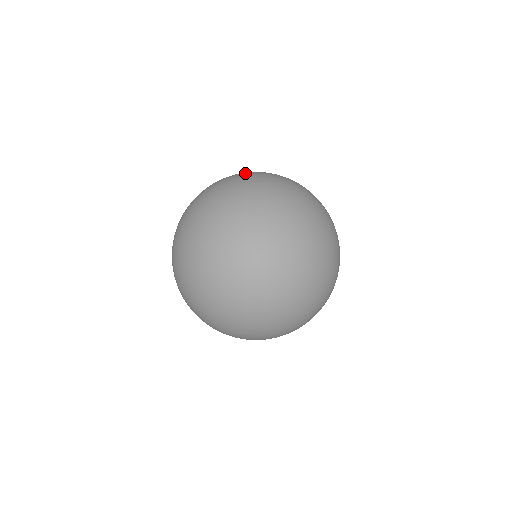
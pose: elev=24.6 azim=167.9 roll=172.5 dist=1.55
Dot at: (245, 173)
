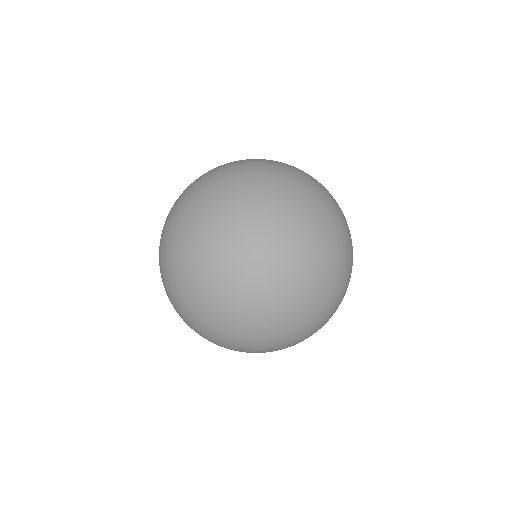
Dot at: occluded
